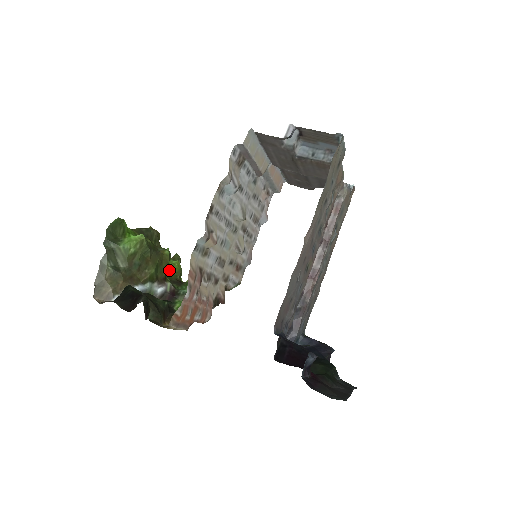
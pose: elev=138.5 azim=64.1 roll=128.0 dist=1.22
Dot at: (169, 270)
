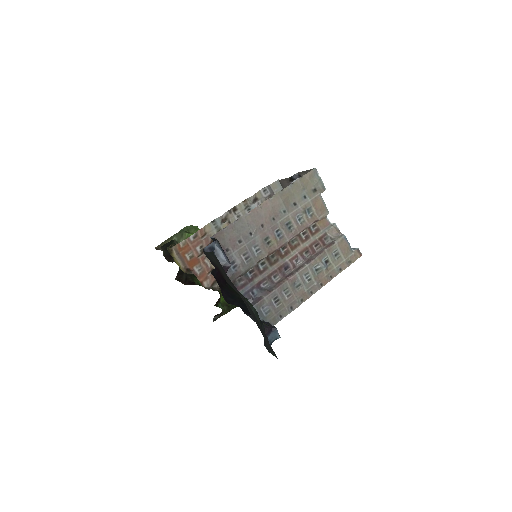
Dot at: occluded
